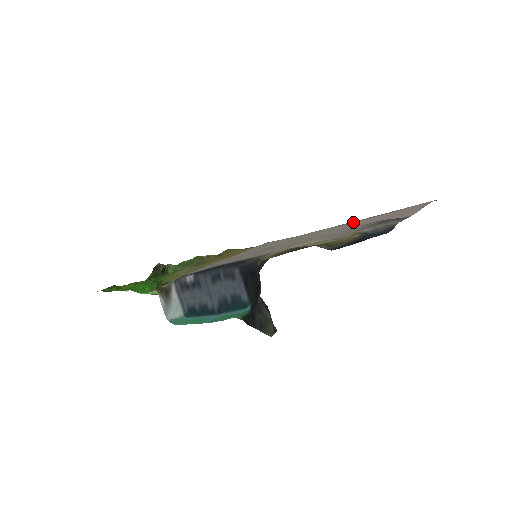
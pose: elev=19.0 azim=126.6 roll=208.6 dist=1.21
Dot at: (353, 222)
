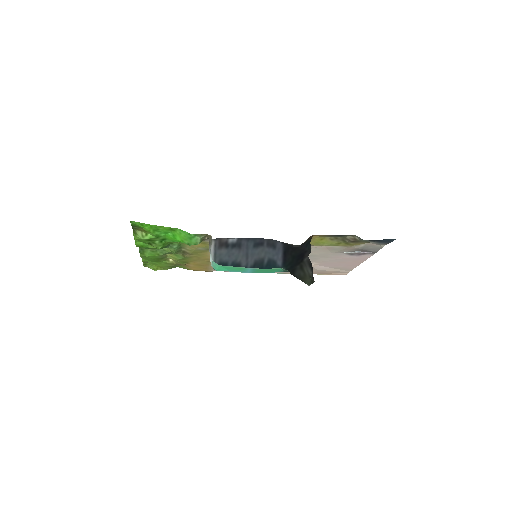
Dot at: occluded
